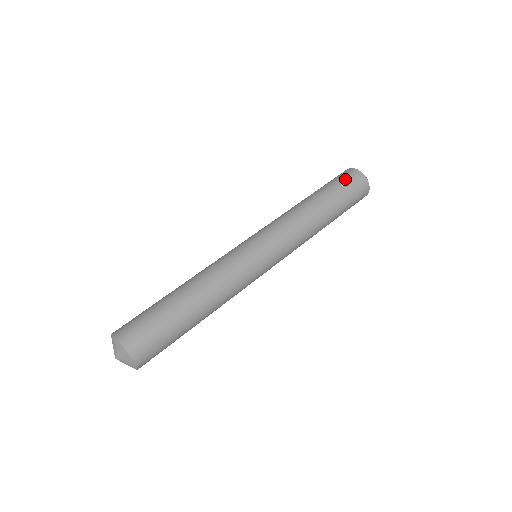
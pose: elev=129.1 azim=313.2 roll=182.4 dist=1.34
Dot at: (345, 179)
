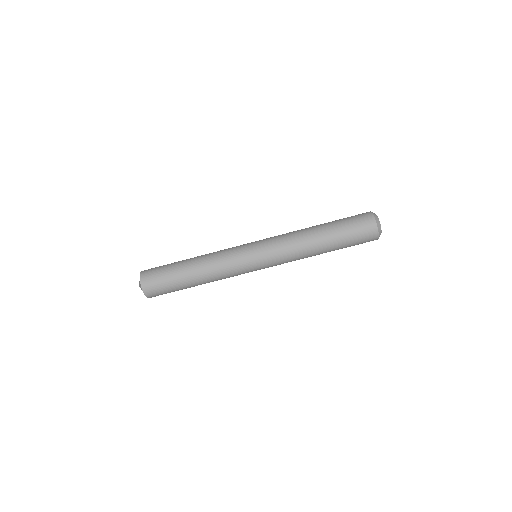
Dot at: (361, 240)
